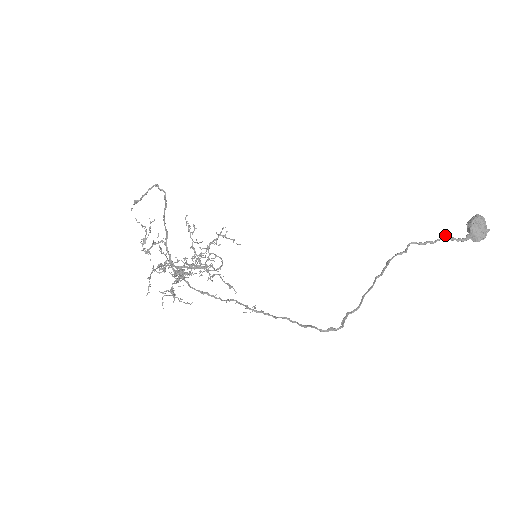
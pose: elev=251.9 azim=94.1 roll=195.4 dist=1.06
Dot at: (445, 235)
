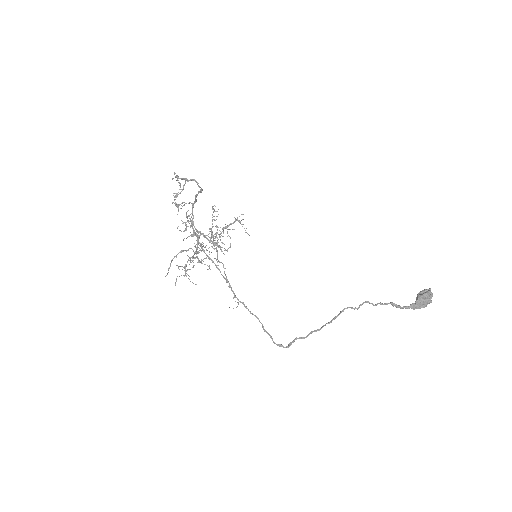
Dot at: (394, 303)
